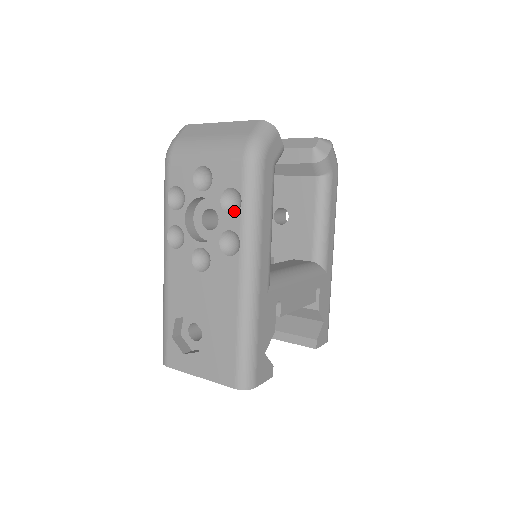
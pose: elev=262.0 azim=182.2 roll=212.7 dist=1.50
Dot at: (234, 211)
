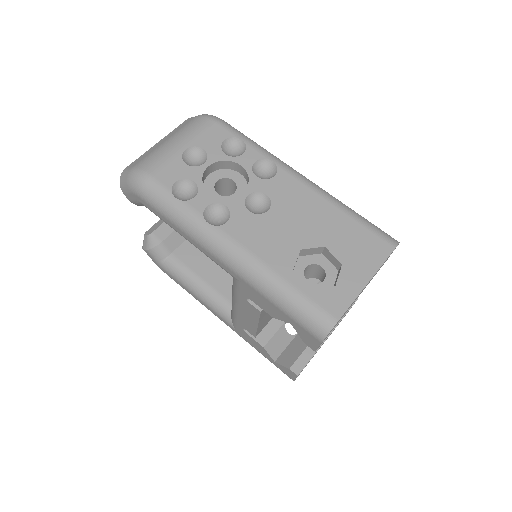
Dot at: (242, 152)
